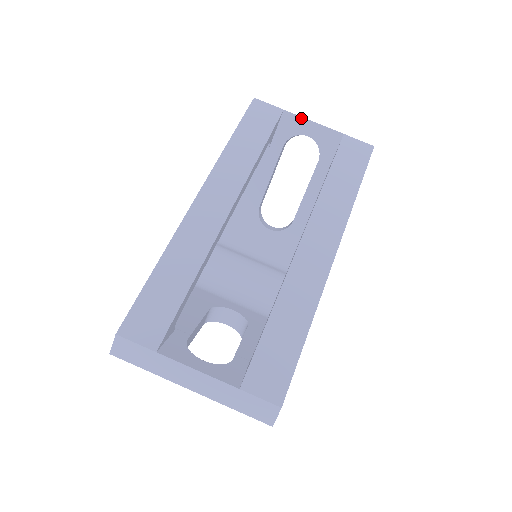
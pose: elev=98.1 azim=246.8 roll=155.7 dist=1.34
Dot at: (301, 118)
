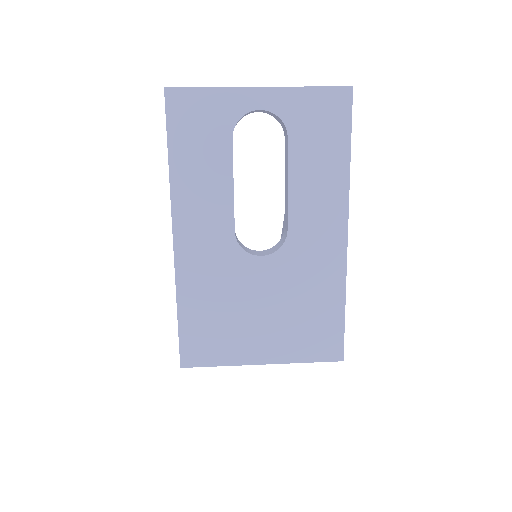
Dot at: occluded
